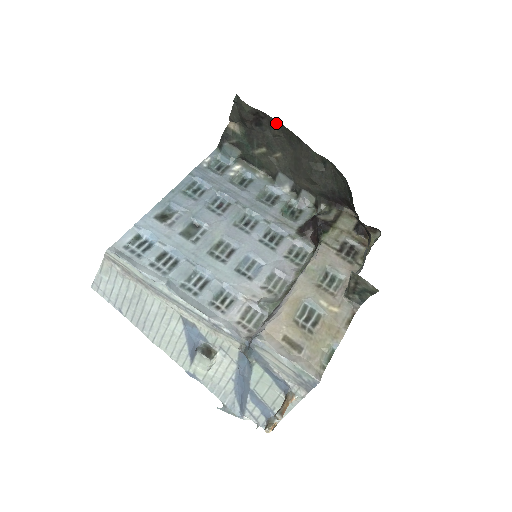
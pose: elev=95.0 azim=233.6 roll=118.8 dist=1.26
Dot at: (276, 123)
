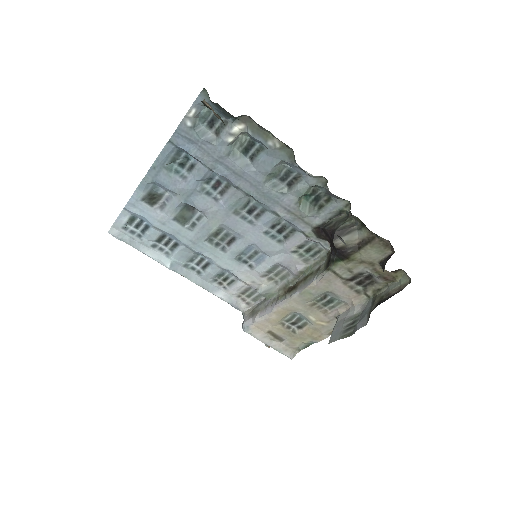
Dot at: occluded
